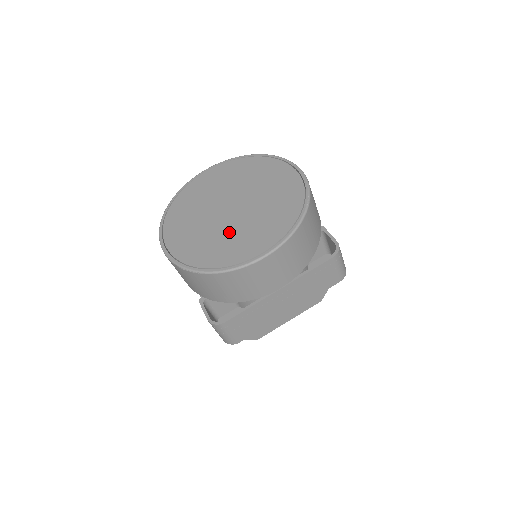
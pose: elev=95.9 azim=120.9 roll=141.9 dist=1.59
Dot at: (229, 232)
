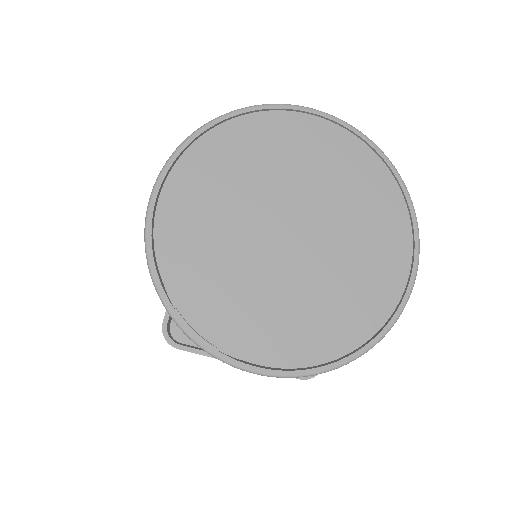
Dot at: (333, 272)
